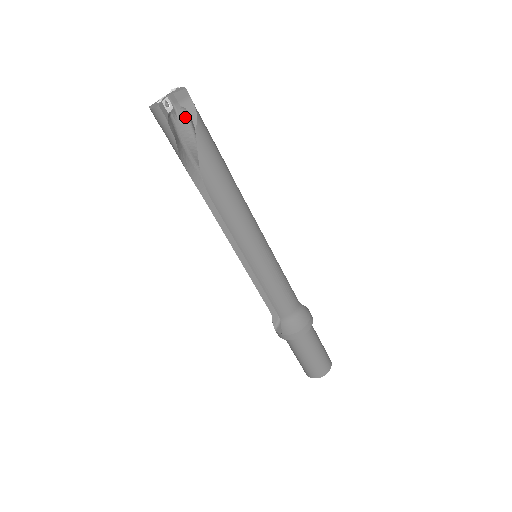
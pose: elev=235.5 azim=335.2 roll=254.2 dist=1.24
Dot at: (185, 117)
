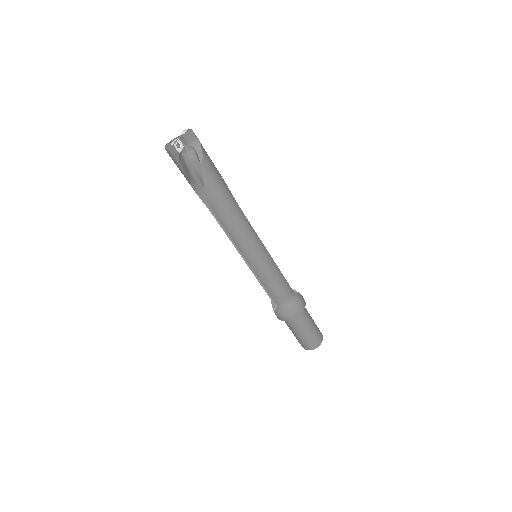
Dot at: (193, 154)
